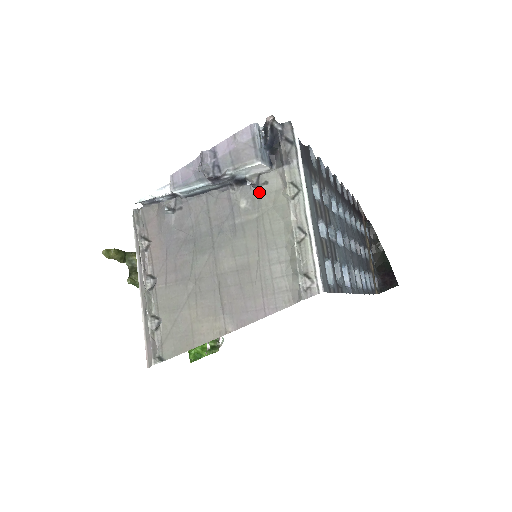
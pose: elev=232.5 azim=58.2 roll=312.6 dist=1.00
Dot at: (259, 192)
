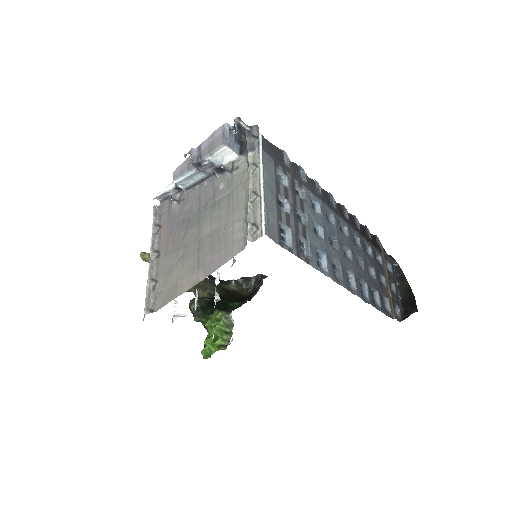
Dot at: (232, 175)
